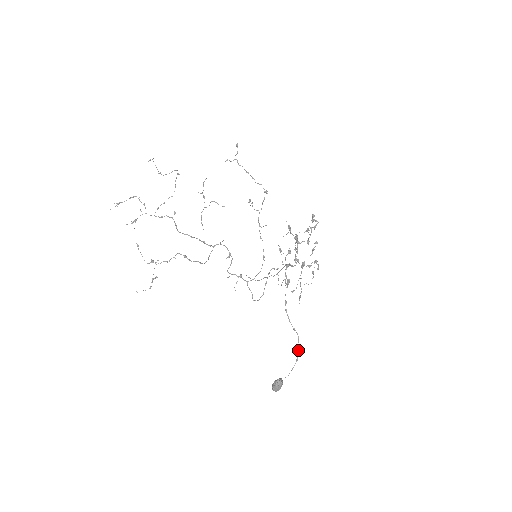
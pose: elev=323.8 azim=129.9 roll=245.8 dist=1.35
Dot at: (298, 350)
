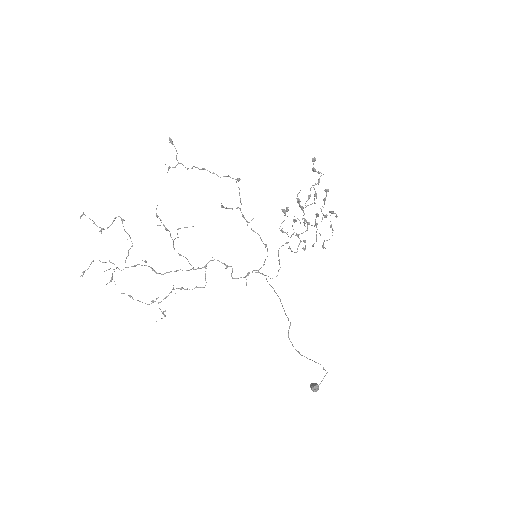
Dot at: (325, 370)
